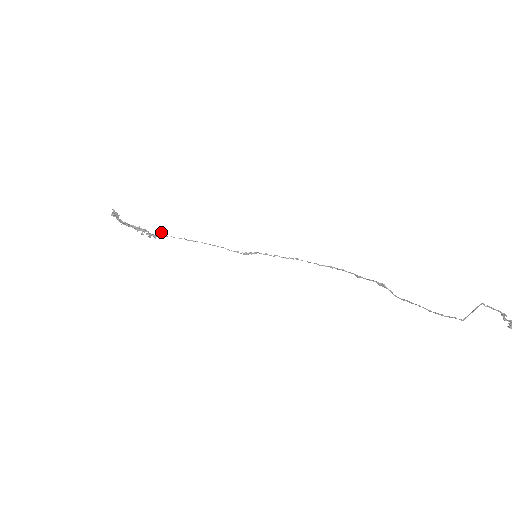
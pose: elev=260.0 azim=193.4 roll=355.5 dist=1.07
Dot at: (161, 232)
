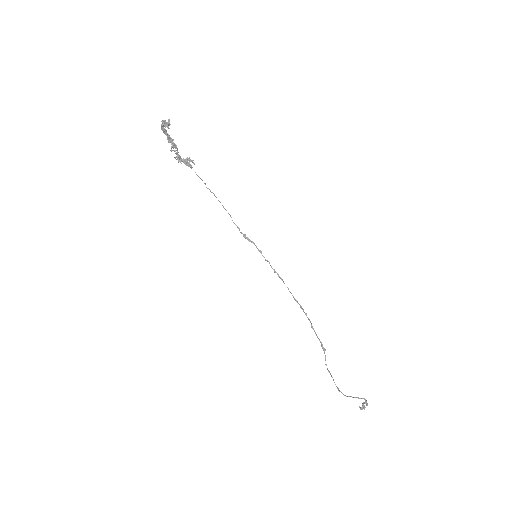
Dot at: (190, 161)
